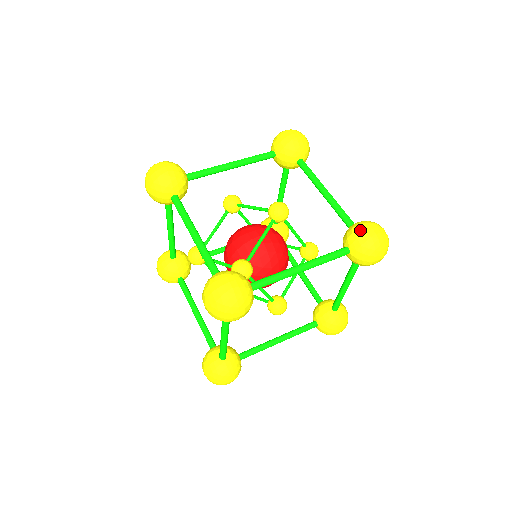
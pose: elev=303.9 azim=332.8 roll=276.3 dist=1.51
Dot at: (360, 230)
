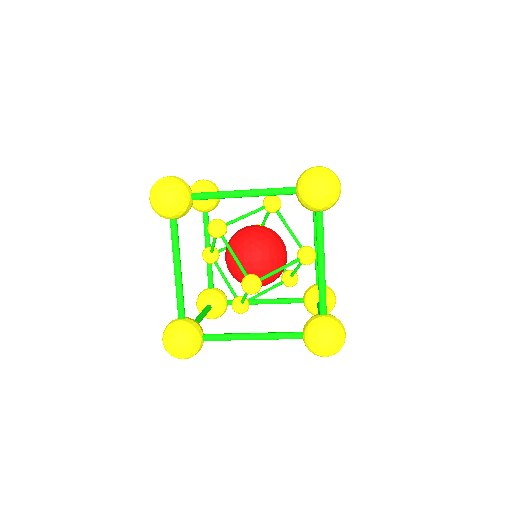
Dot at: occluded
